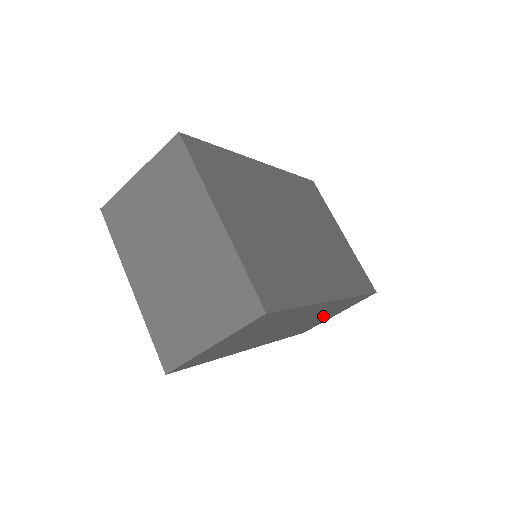
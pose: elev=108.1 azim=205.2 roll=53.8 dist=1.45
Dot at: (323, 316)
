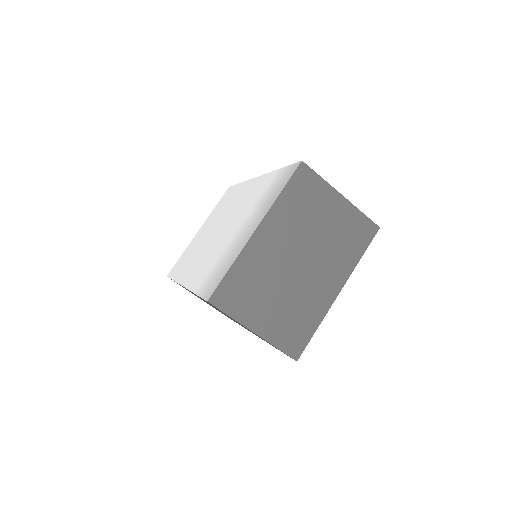
Dot at: occluded
